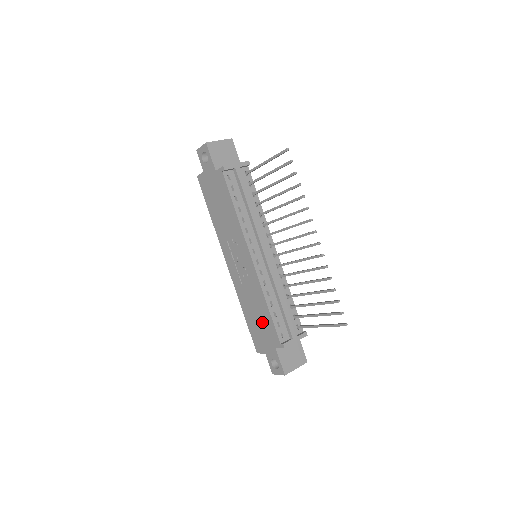
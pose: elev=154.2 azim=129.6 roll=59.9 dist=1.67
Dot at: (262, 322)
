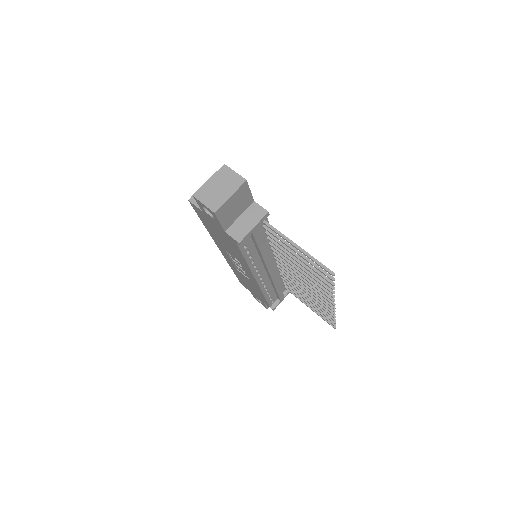
Dot at: (254, 291)
